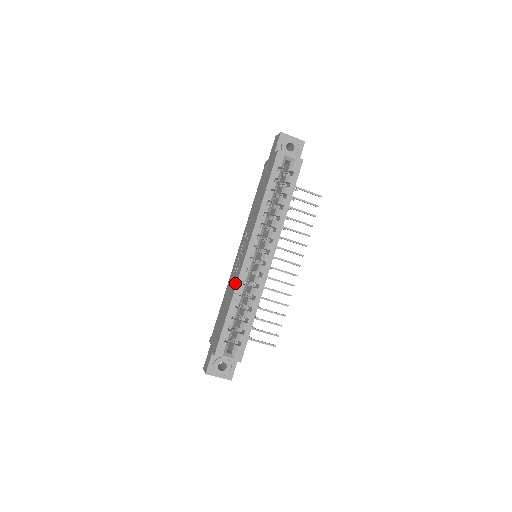
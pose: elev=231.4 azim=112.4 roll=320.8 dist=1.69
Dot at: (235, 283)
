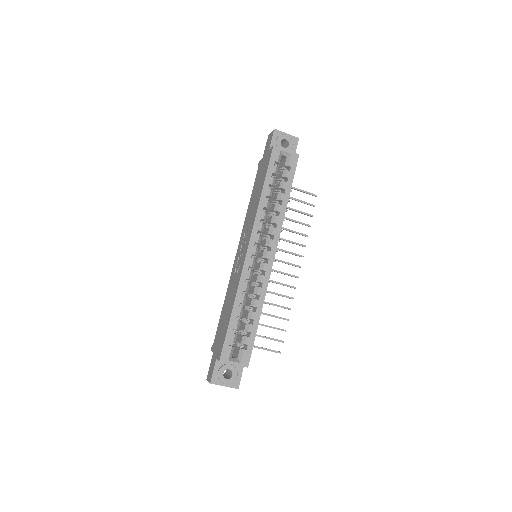
Dot at: (237, 283)
